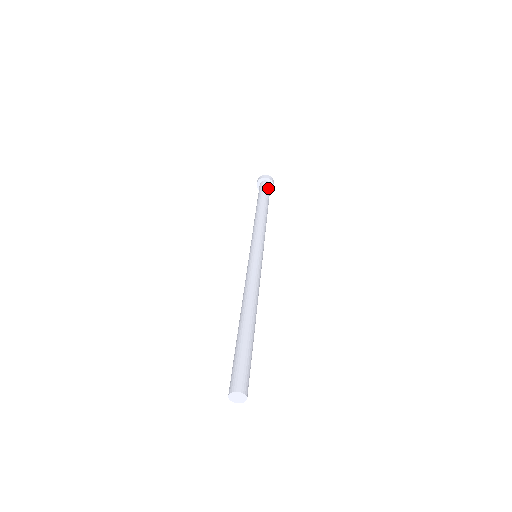
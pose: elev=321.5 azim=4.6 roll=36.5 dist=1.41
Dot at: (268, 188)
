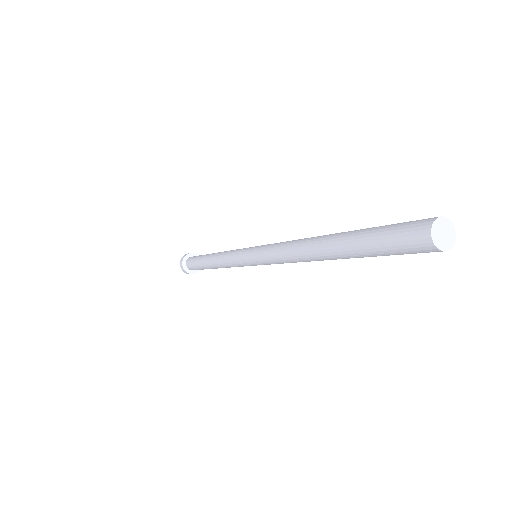
Dot at: occluded
